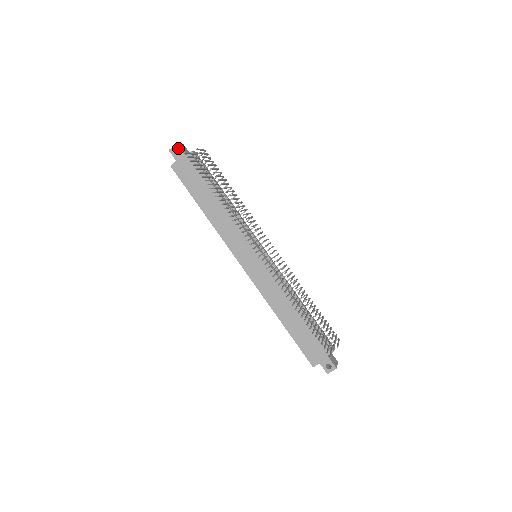
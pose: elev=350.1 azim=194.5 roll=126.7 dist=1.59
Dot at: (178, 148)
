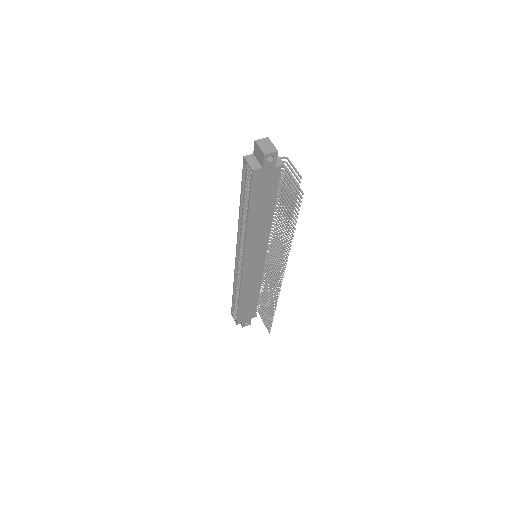
Dot at: (275, 156)
